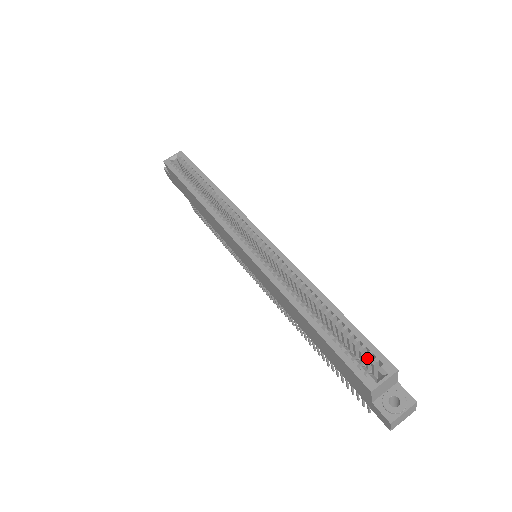
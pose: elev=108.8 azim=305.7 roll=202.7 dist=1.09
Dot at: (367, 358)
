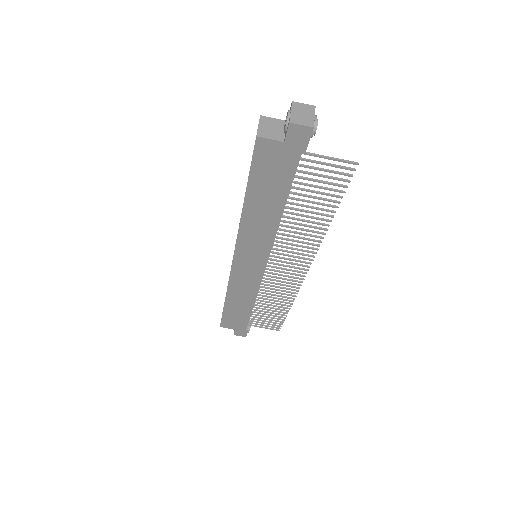
Dot at: occluded
